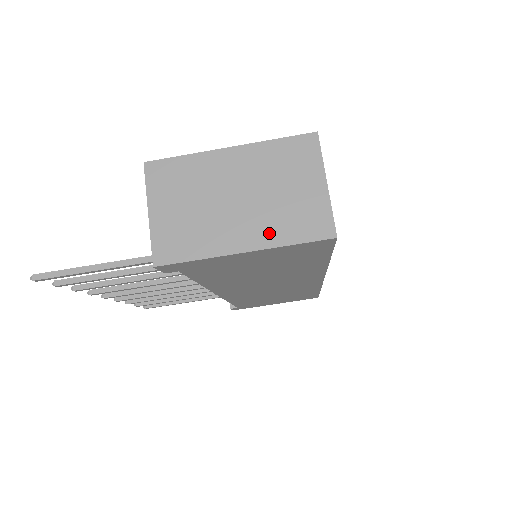
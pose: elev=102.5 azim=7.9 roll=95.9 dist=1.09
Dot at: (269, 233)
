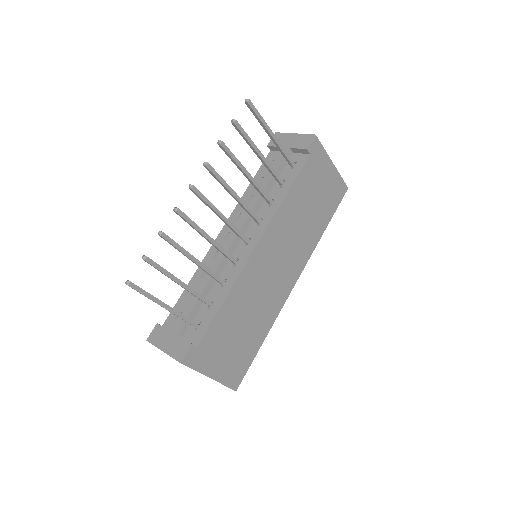
Dot at: occluded
